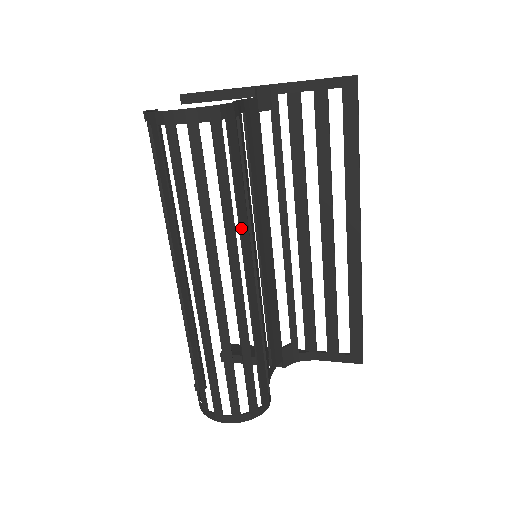
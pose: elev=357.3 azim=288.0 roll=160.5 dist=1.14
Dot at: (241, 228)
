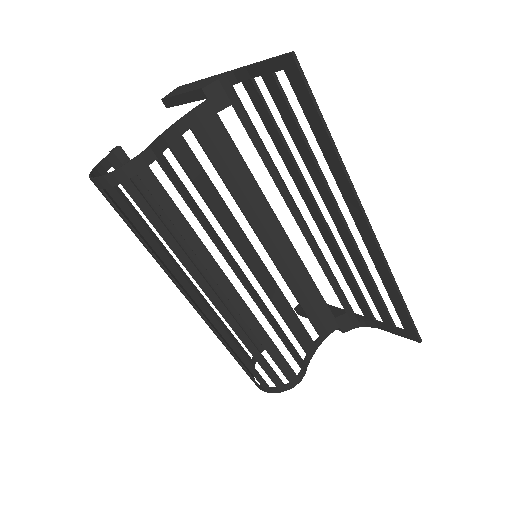
Dot at: (199, 257)
